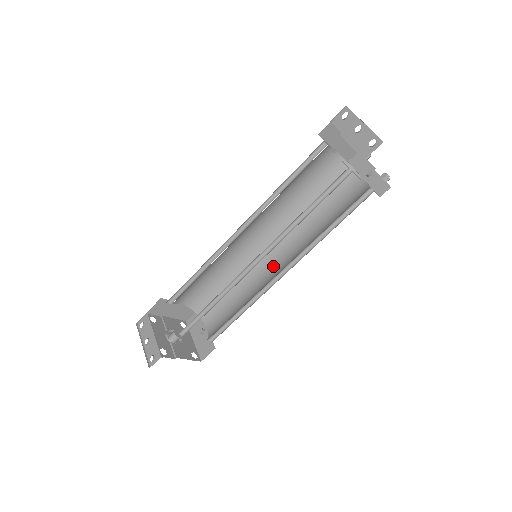
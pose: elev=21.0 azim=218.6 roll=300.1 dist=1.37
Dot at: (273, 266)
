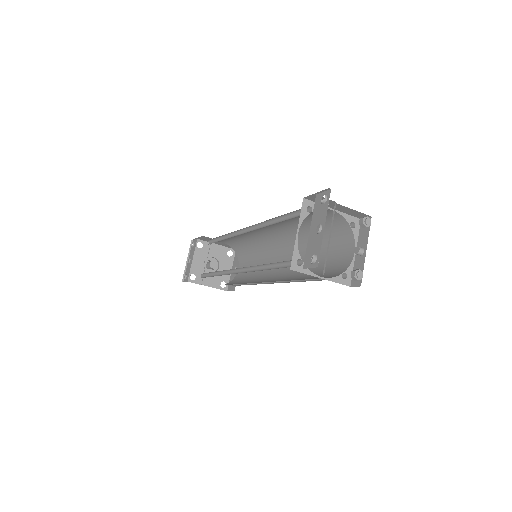
Dot at: occluded
